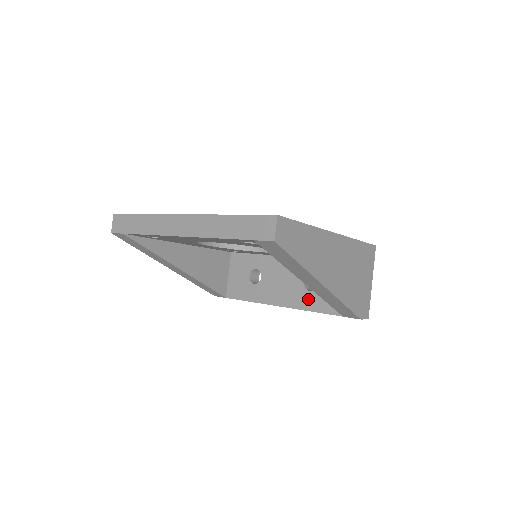
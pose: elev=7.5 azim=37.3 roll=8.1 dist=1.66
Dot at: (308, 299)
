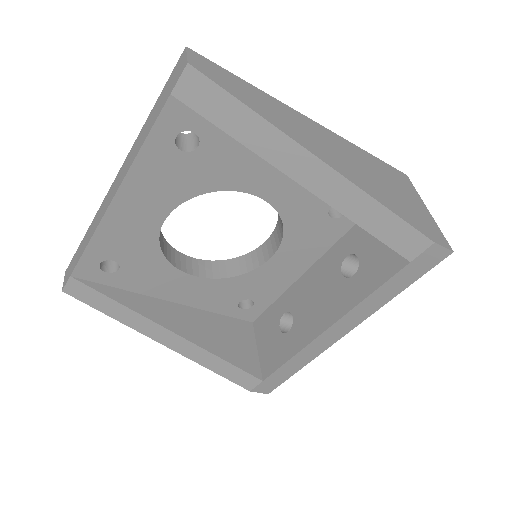
Dot at: (356, 286)
